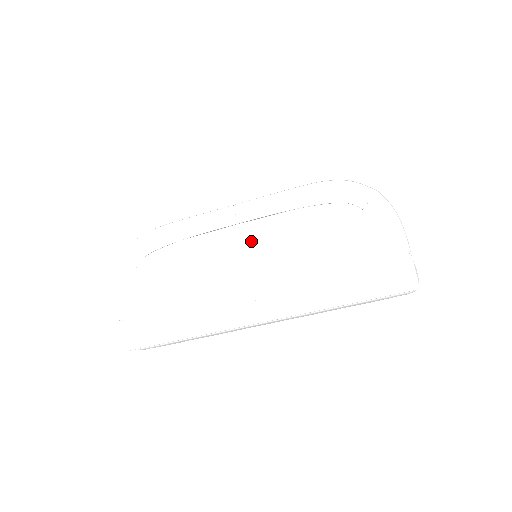
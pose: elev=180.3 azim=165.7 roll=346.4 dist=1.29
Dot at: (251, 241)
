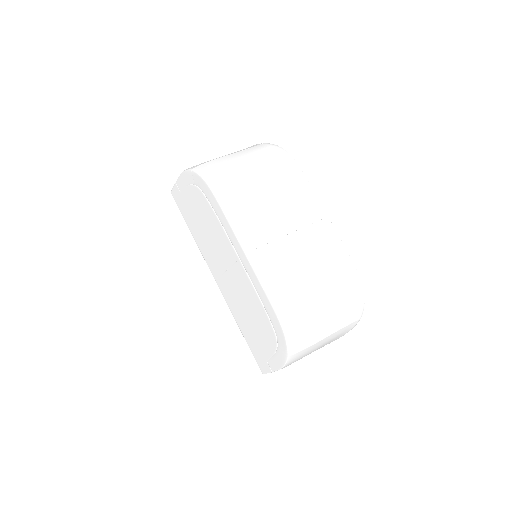
Dot at: (237, 270)
